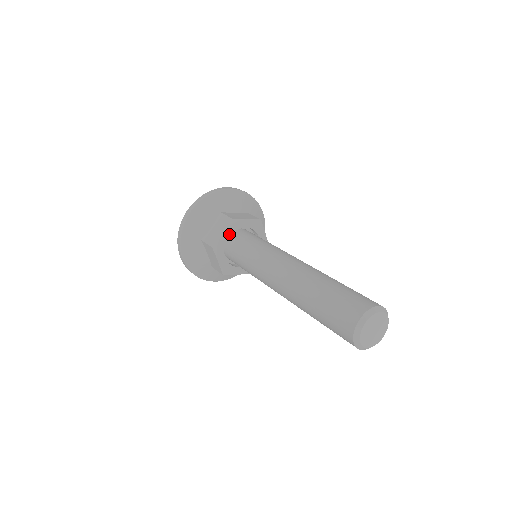
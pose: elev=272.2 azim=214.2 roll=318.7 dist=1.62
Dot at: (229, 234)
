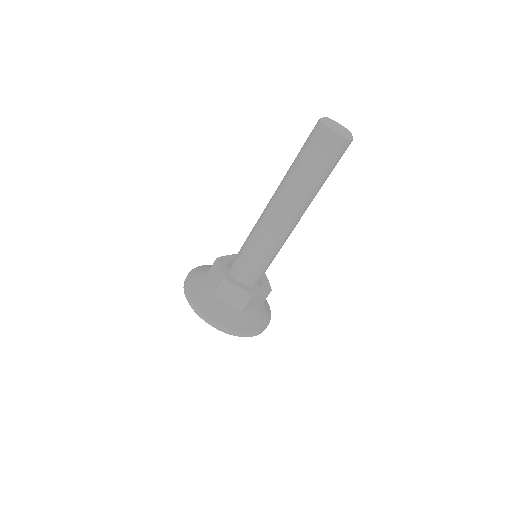
Dot at: (225, 267)
